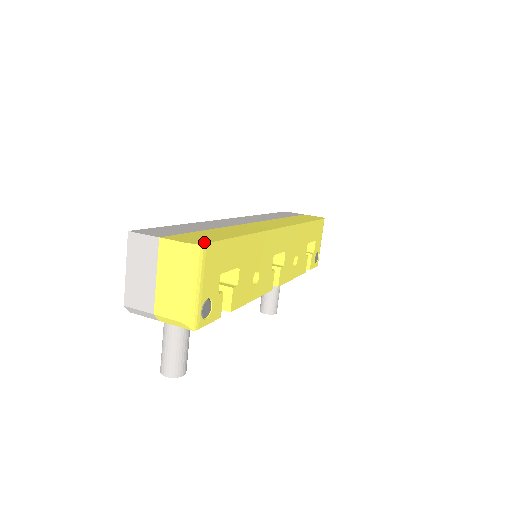
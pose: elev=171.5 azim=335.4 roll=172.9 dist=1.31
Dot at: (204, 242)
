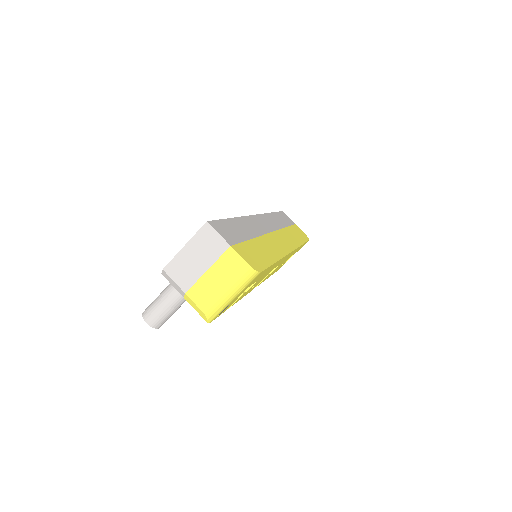
Dot at: (260, 269)
